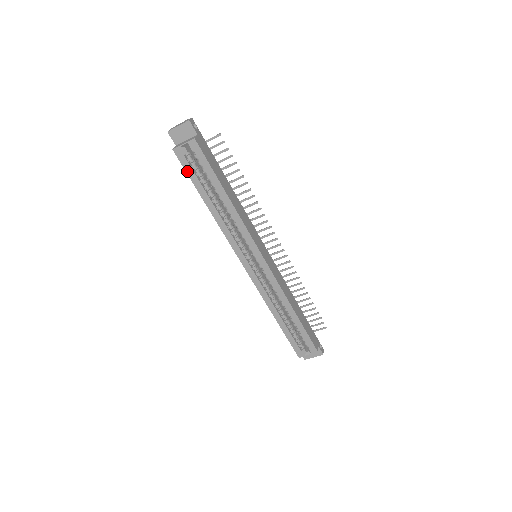
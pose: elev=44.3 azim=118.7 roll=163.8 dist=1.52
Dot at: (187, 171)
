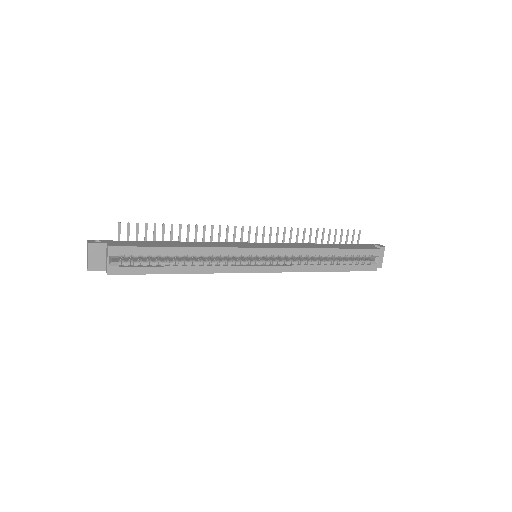
Dot at: (136, 273)
